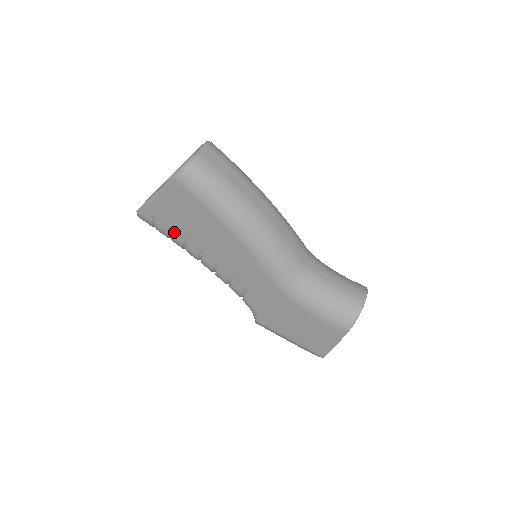
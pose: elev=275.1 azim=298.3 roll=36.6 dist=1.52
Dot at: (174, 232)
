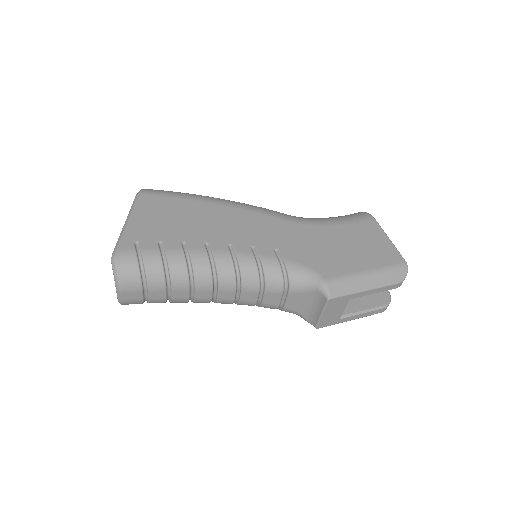
Dot at: (166, 243)
